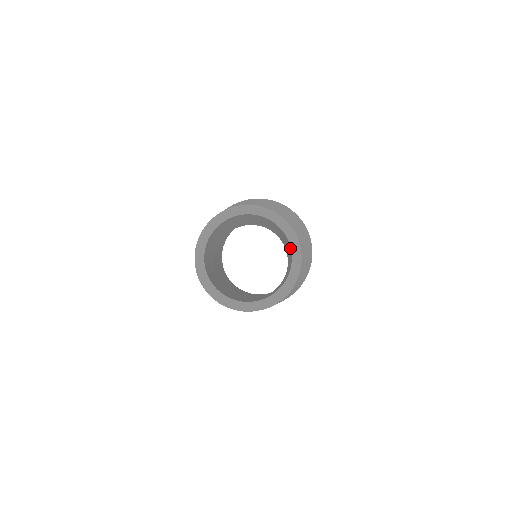
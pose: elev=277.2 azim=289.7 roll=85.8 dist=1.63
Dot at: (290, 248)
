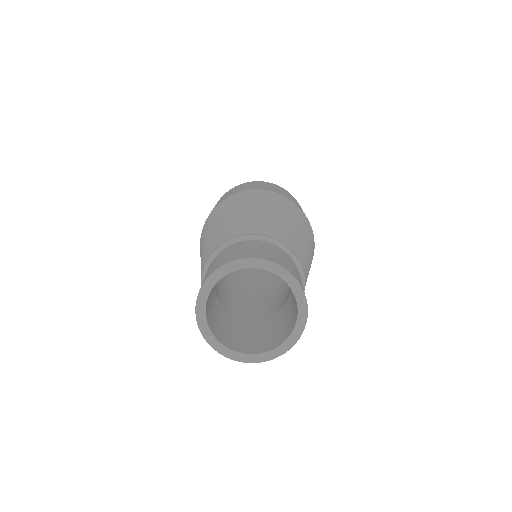
Dot at: occluded
